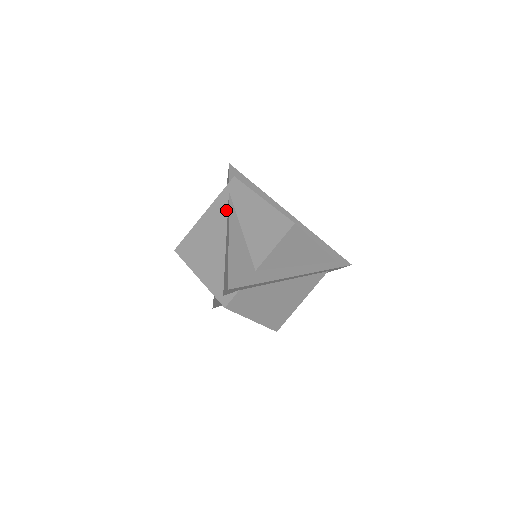
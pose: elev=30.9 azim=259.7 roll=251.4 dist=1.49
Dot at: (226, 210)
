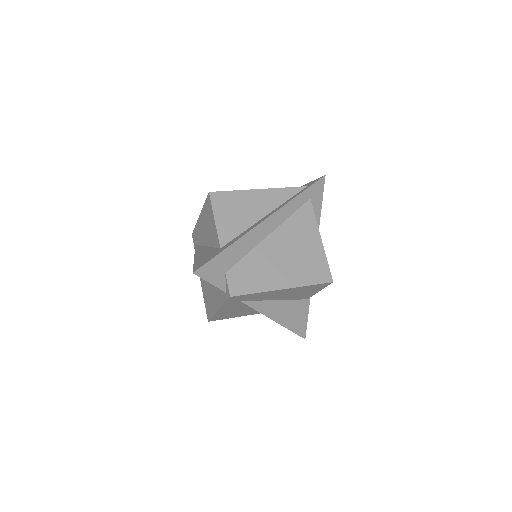
Dot at: occluded
